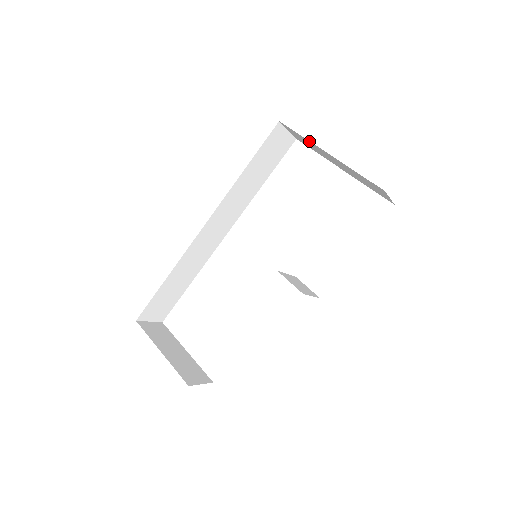
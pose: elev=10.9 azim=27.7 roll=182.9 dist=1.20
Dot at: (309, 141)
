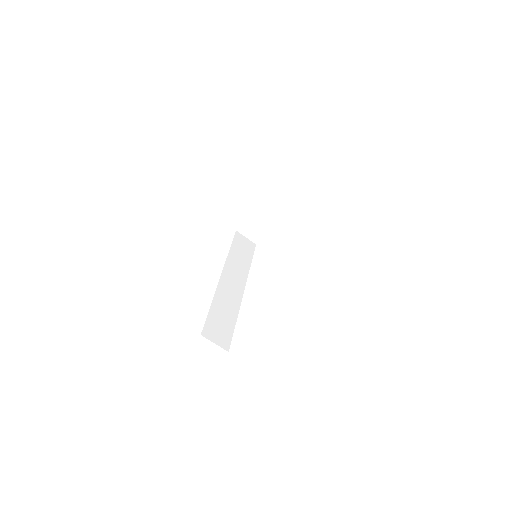
Dot at: (250, 216)
